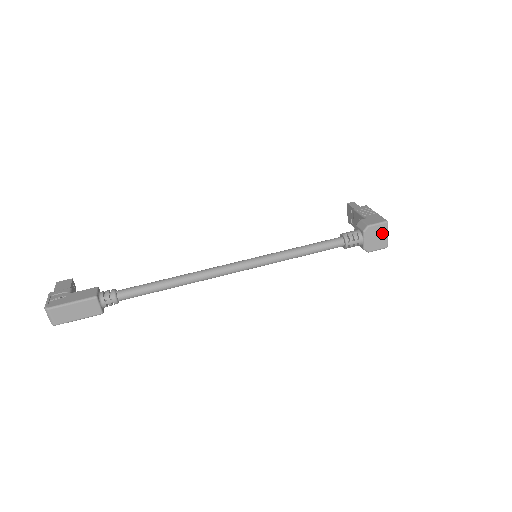
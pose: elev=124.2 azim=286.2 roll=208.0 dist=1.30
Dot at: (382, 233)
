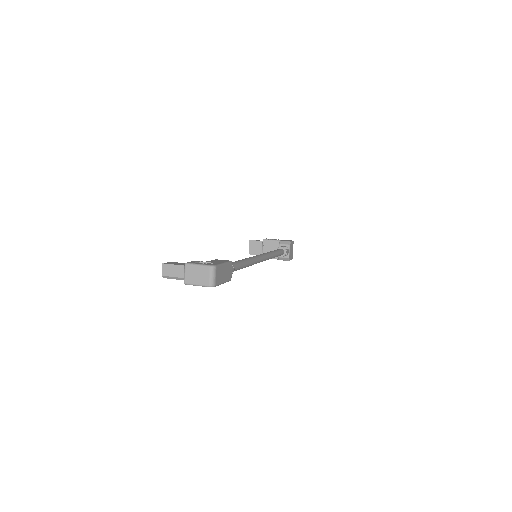
Dot at: (292, 248)
